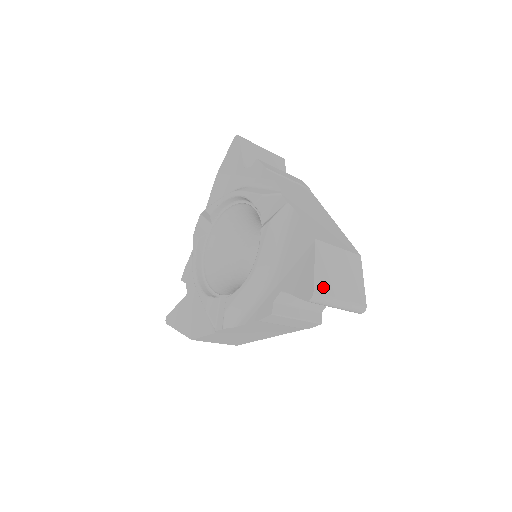
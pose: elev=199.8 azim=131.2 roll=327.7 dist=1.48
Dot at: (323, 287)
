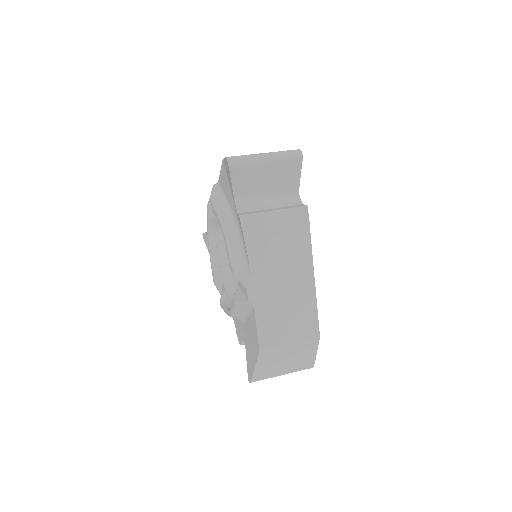
Dot at: (262, 375)
